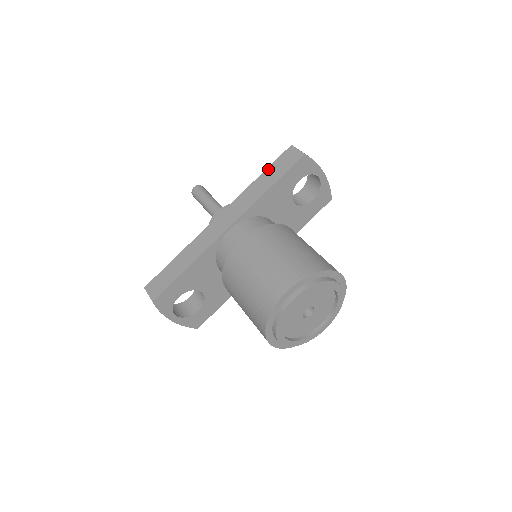
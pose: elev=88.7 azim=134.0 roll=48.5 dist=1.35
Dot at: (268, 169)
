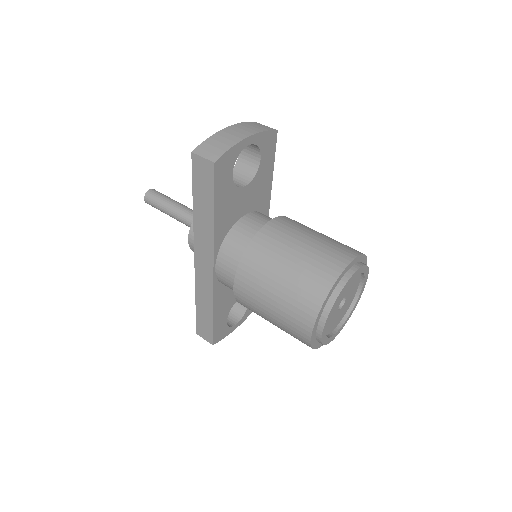
Dot at: (194, 193)
